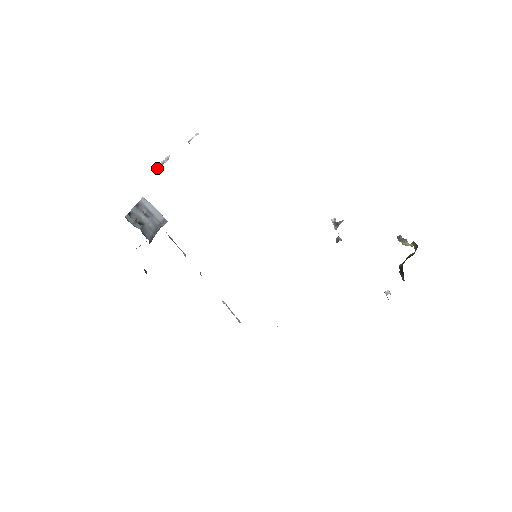
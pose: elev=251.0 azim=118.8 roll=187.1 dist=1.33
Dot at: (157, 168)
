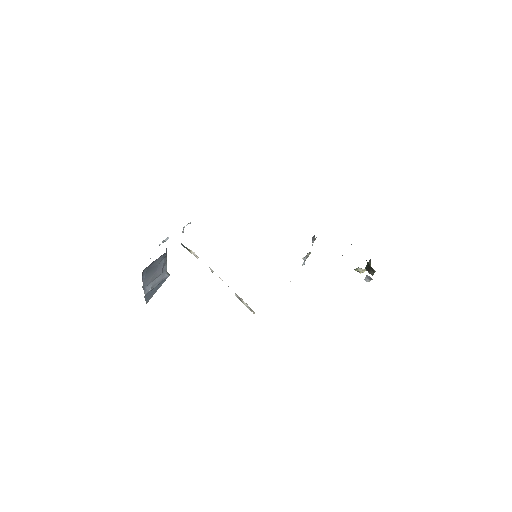
Dot at: (159, 245)
